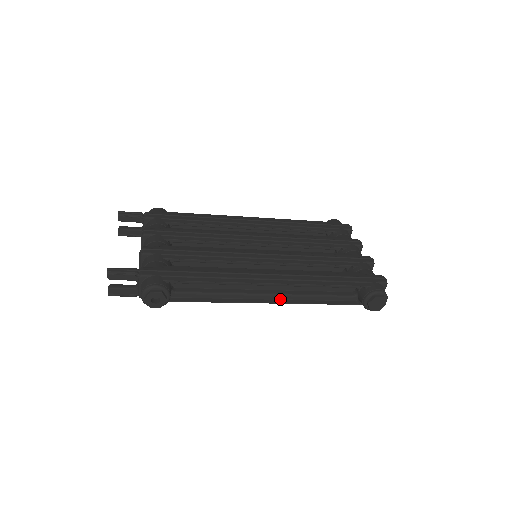
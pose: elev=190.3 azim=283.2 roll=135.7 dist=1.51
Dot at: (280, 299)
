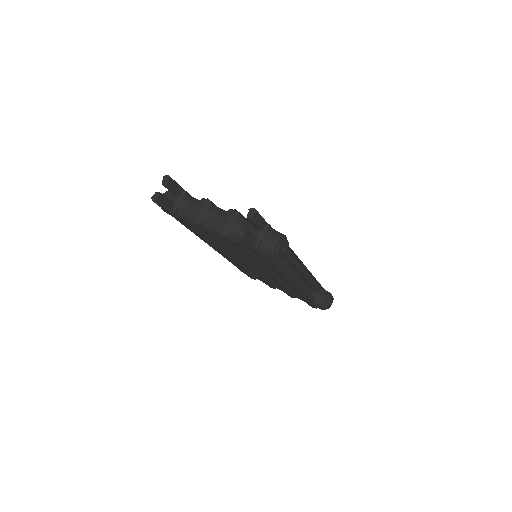
Dot at: occluded
